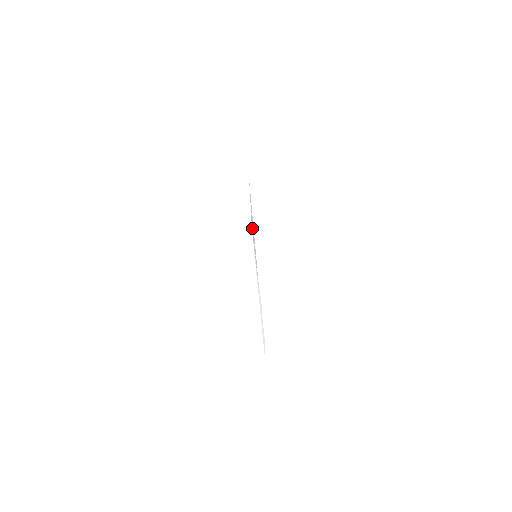
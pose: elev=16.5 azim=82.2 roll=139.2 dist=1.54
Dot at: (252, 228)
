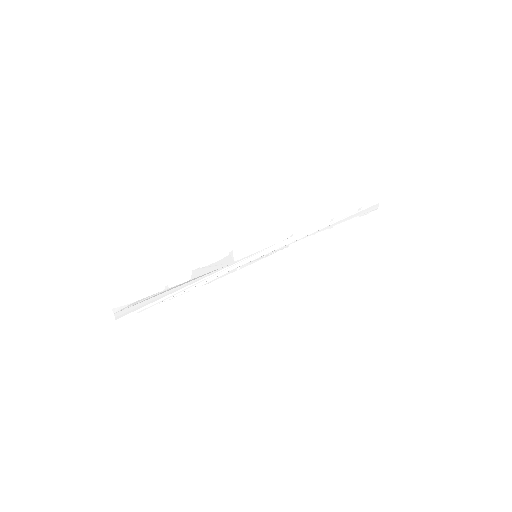
Dot at: (296, 236)
